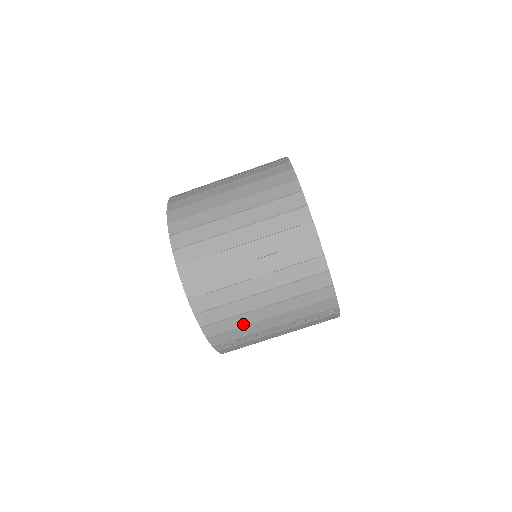
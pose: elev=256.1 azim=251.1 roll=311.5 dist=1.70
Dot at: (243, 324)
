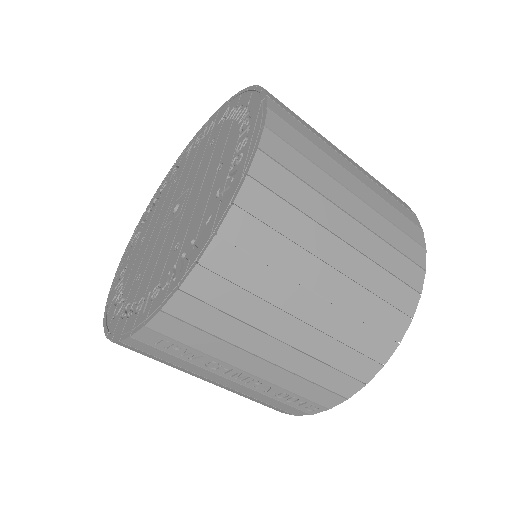
Dot at: (228, 337)
